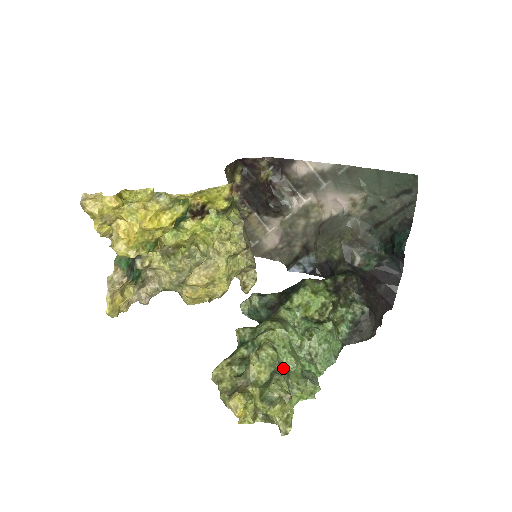
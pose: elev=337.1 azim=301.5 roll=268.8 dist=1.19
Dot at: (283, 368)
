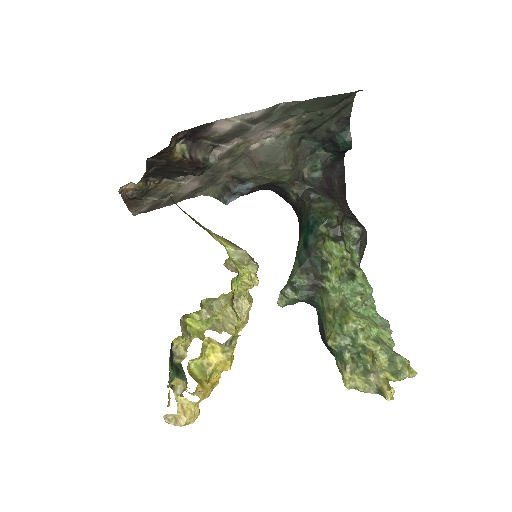
Dot at: (380, 342)
